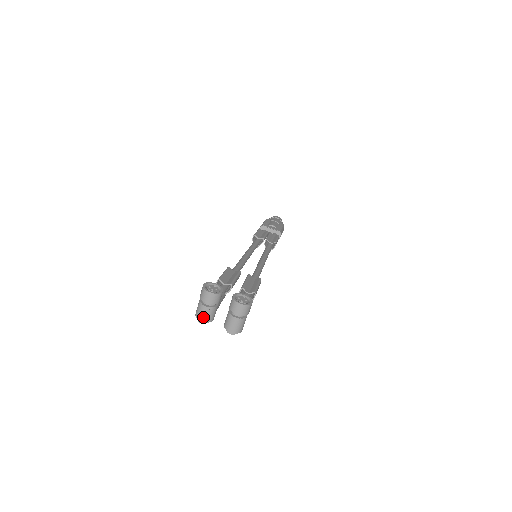
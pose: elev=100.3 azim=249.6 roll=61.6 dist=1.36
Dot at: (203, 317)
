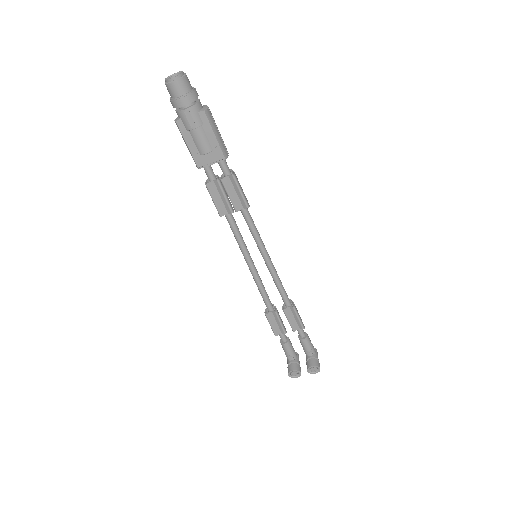
Dot at: occluded
